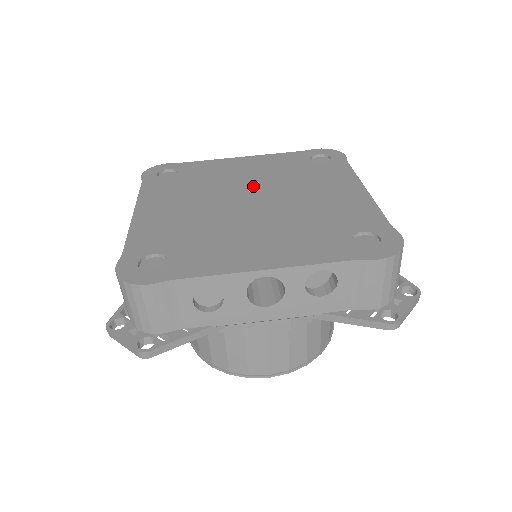
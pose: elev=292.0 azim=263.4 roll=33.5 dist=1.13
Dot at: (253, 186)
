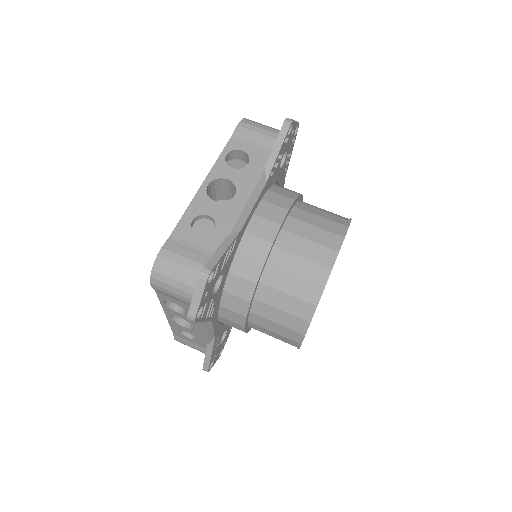
Dot at: occluded
